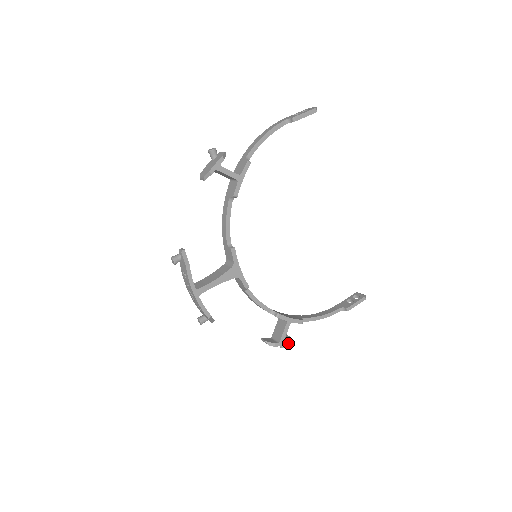
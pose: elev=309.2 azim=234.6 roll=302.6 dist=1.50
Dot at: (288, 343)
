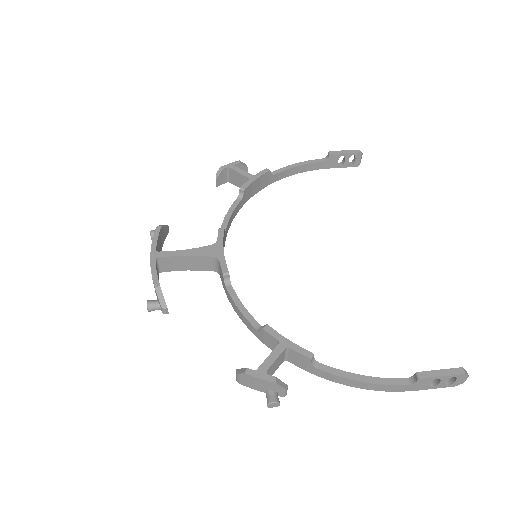
Dot at: (274, 380)
